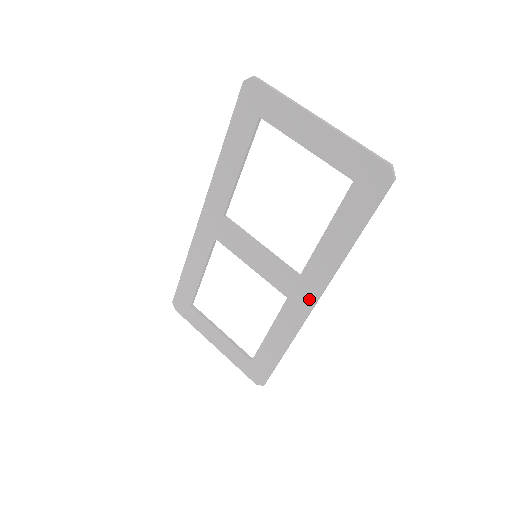
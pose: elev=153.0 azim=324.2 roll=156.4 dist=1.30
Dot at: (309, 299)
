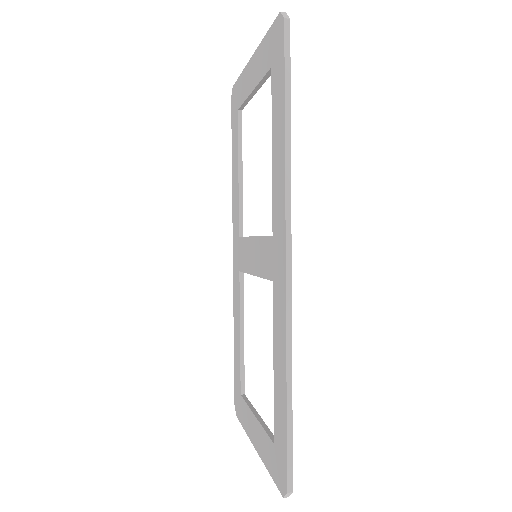
Dot at: (282, 257)
